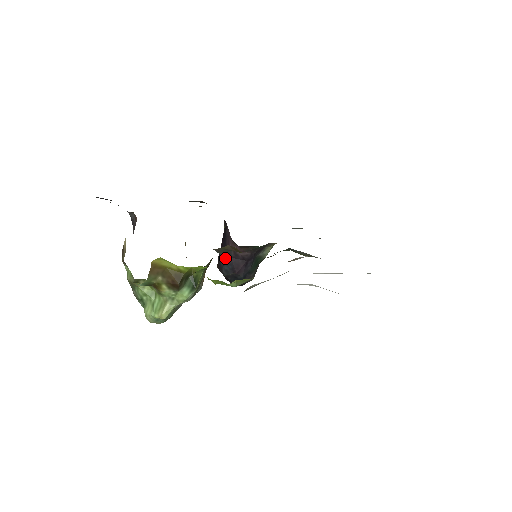
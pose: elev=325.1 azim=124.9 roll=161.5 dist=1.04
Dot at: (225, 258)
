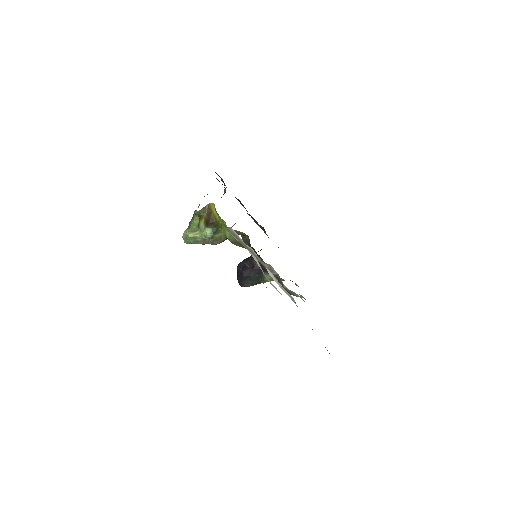
Dot at: (246, 259)
